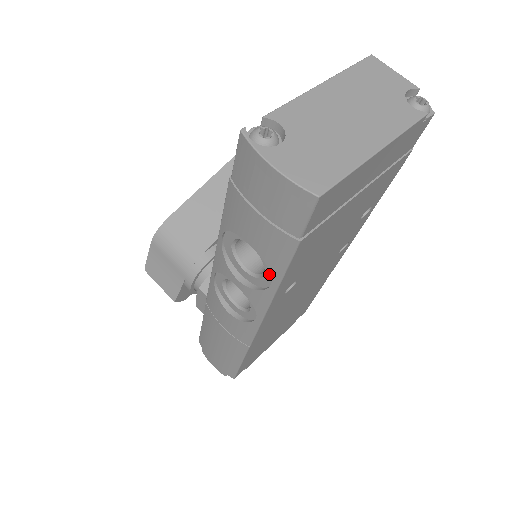
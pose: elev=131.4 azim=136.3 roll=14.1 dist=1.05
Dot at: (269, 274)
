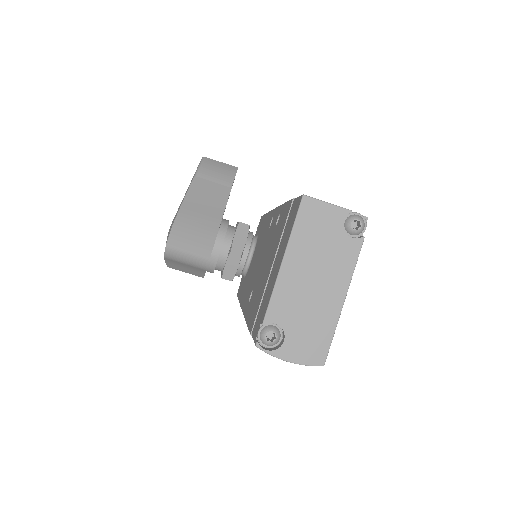
Dot at: occluded
